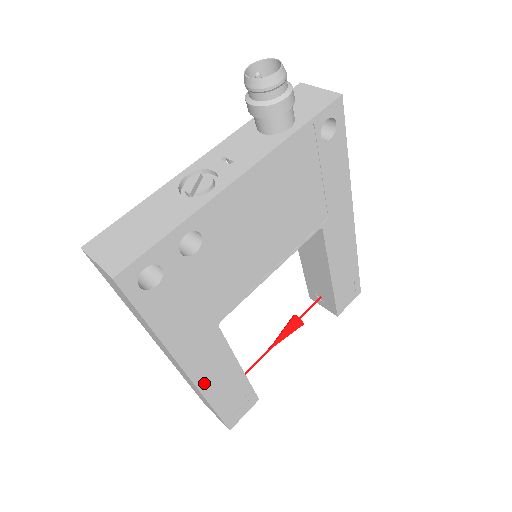
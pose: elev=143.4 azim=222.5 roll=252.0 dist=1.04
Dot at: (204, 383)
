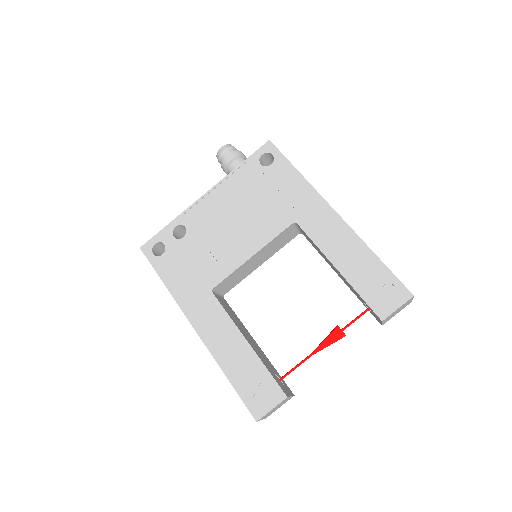
Dot at: (211, 343)
